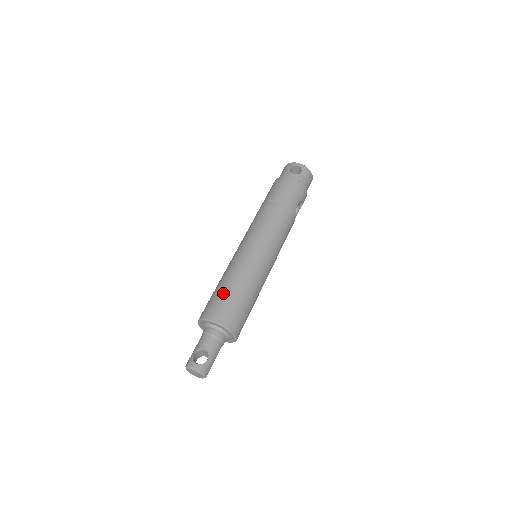
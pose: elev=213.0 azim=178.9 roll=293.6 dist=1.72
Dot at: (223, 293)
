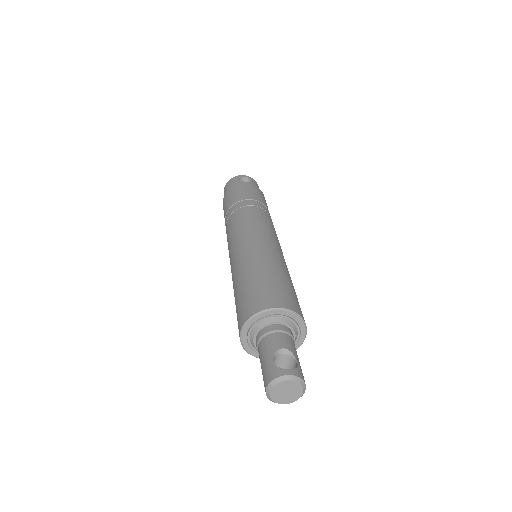
Dot at: (263, 279)
